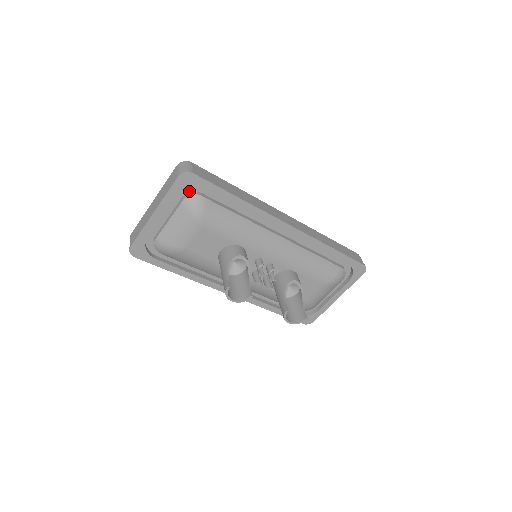
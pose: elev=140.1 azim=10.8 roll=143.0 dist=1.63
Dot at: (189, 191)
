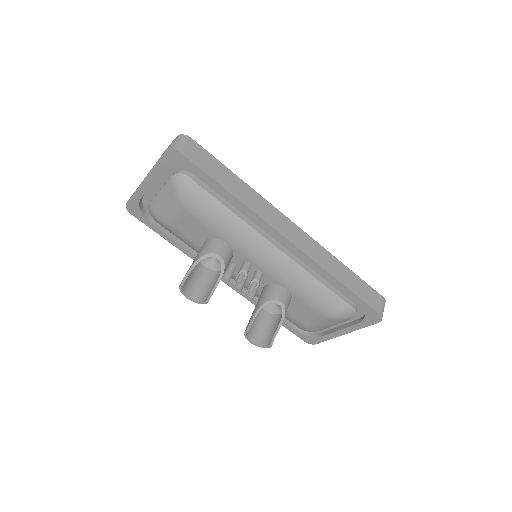
Dot at: (181, 168)
